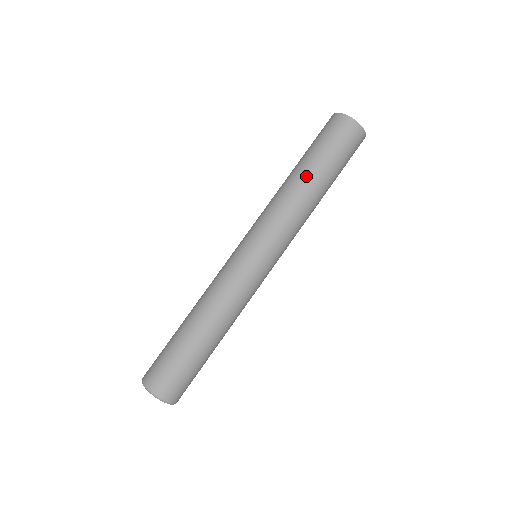
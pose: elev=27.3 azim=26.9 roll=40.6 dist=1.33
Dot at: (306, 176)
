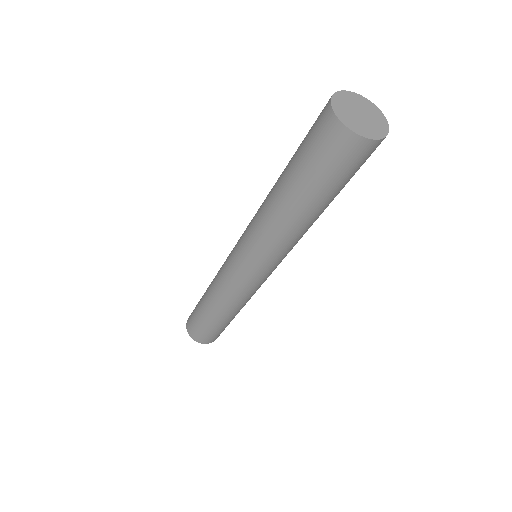
Dot at: (283, 199)
